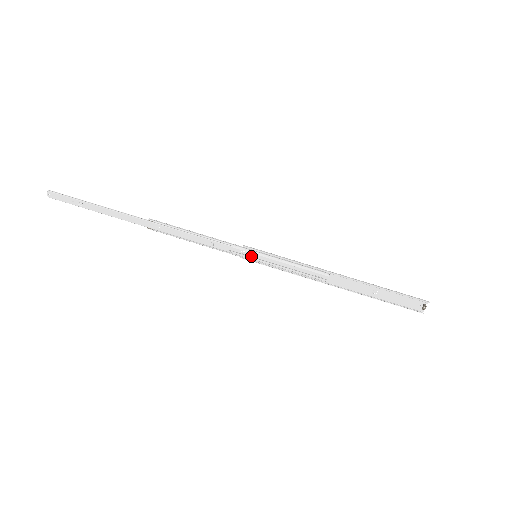
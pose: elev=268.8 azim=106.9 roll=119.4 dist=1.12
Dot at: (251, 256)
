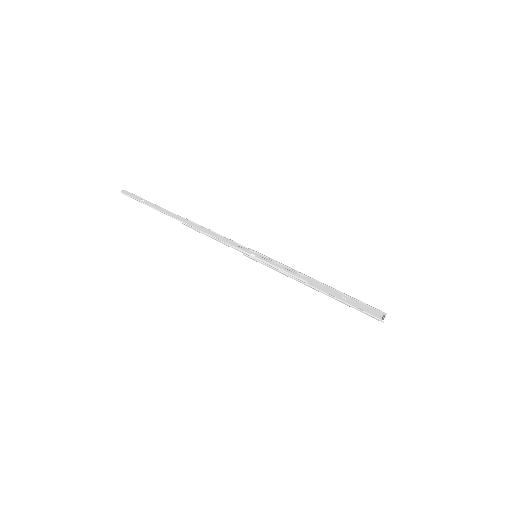
Dot at: (252, 255)
